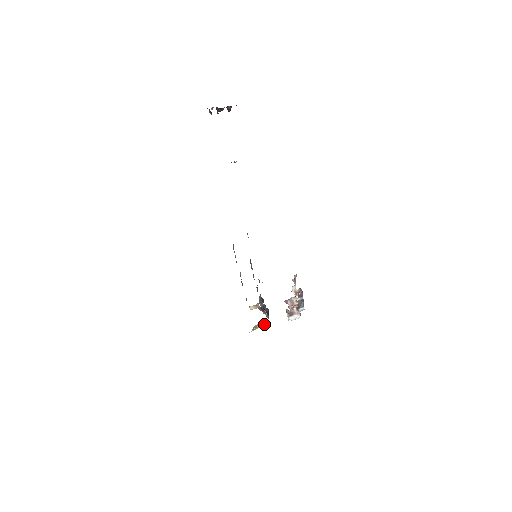
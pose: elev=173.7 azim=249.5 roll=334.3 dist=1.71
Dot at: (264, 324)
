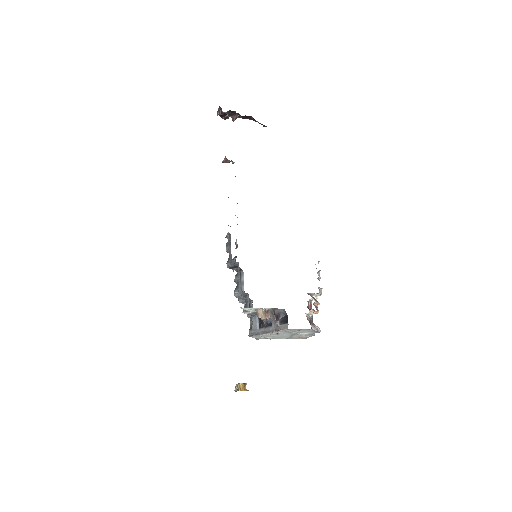
Dot at: (245, 389)
